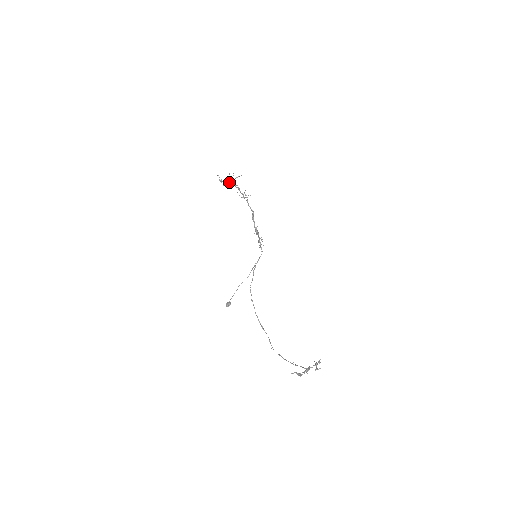
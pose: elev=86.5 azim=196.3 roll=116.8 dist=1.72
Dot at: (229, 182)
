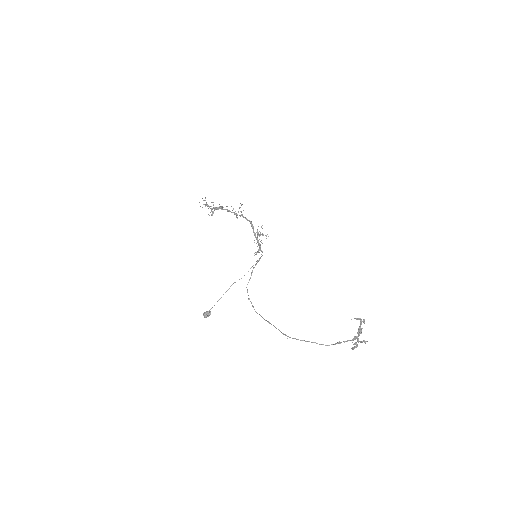
Dot at: (211, 211)
